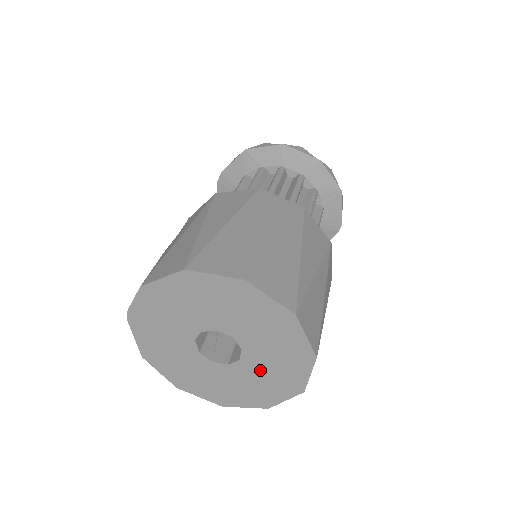
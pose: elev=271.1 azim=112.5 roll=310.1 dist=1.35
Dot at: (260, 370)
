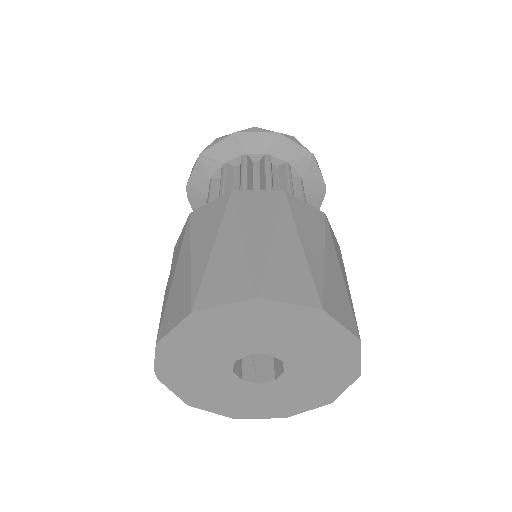
Dot at: (309, 373)
